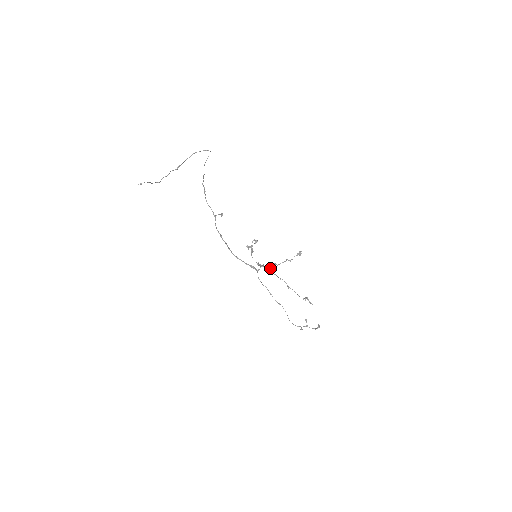
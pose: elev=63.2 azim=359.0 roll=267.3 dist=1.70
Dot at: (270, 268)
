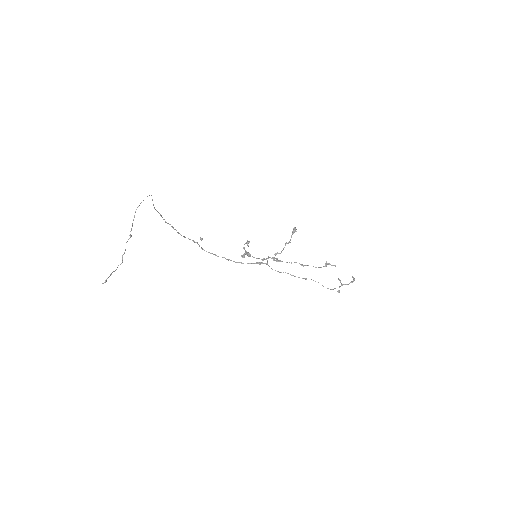
Dot at: (276, 259)
